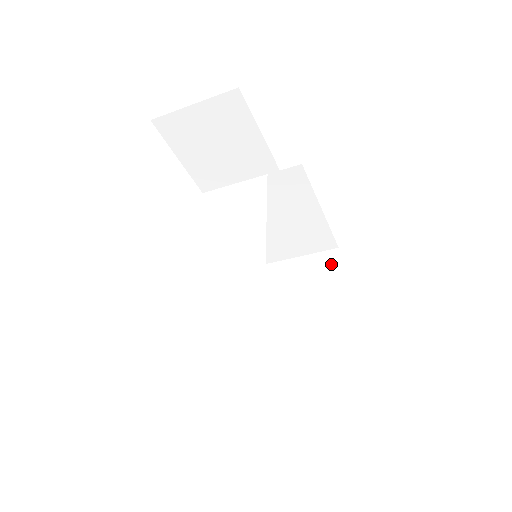
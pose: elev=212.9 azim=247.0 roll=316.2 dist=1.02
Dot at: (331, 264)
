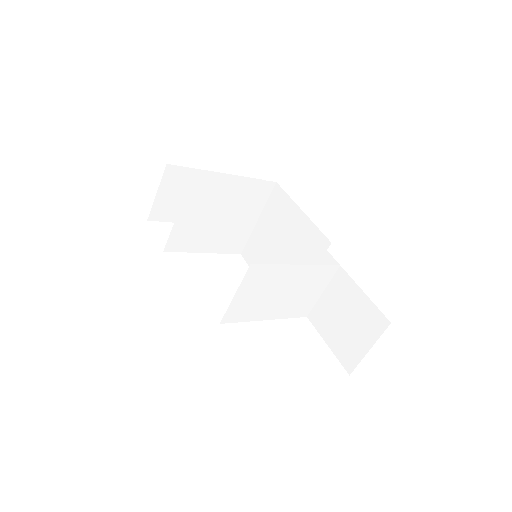
Dot at: occluded
